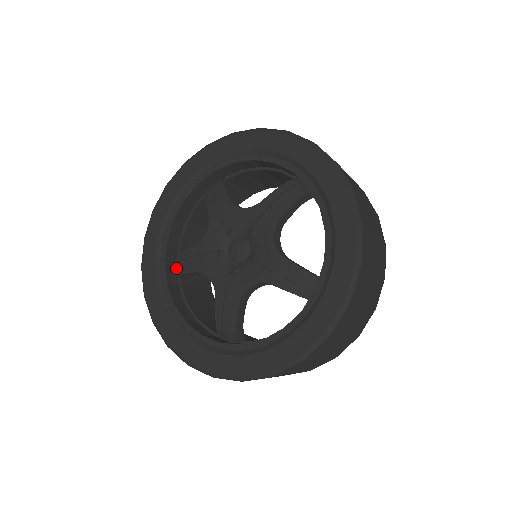
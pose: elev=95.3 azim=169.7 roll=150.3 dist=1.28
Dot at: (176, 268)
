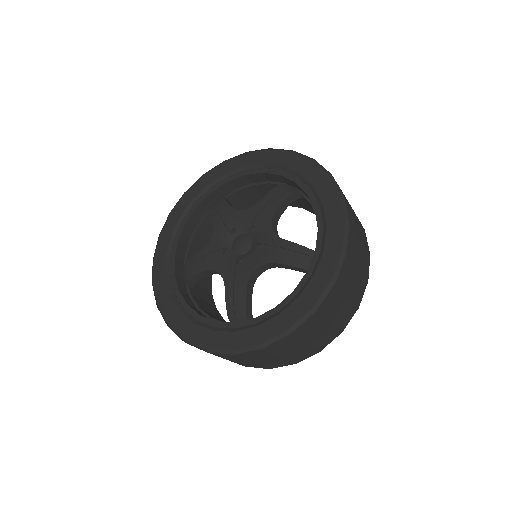
Dot at: (215, 202)
